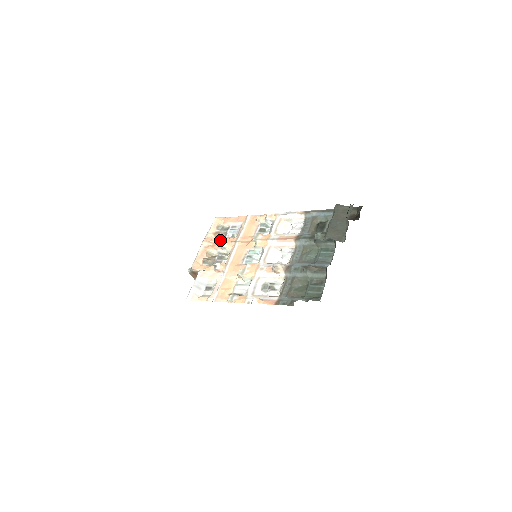
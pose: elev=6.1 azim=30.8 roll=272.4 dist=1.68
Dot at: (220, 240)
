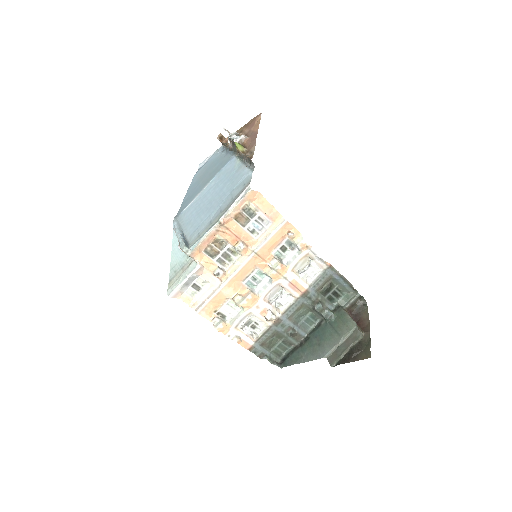
Dot at: (238, 233)
